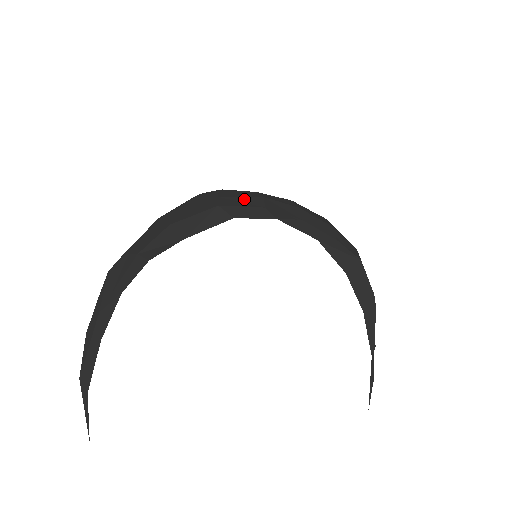
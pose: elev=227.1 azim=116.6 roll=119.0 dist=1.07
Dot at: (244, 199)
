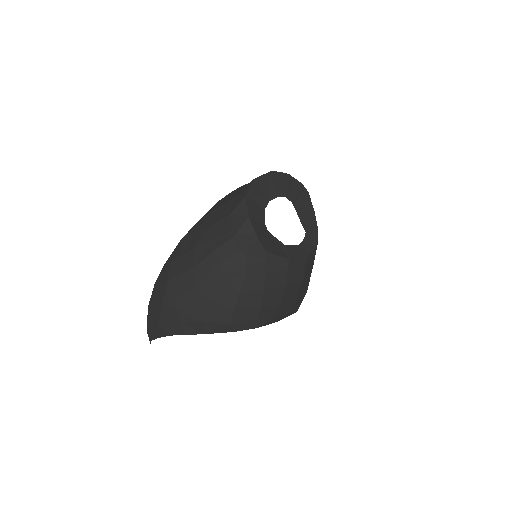
Dot at: (249, 311)
